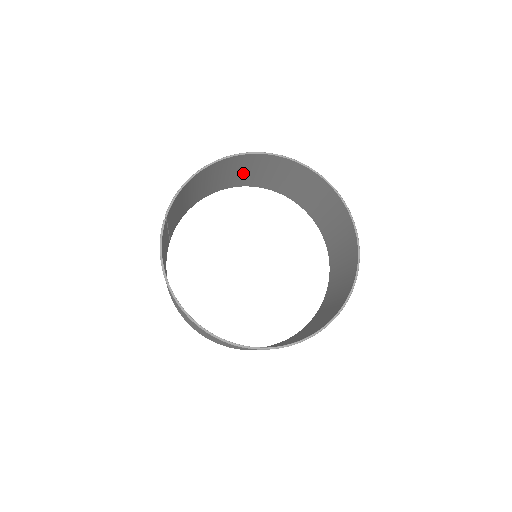
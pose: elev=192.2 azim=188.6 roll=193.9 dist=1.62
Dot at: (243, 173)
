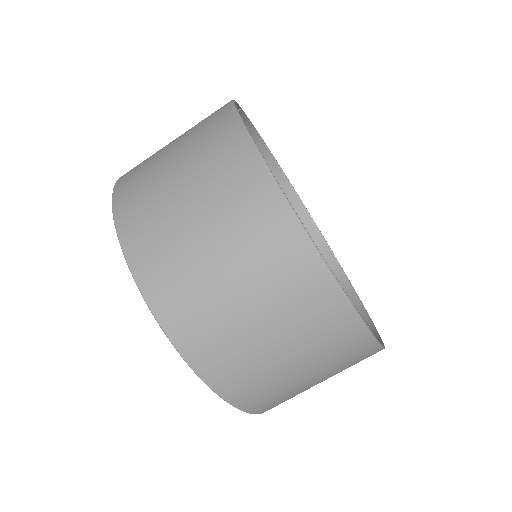
Dot at: occluded
